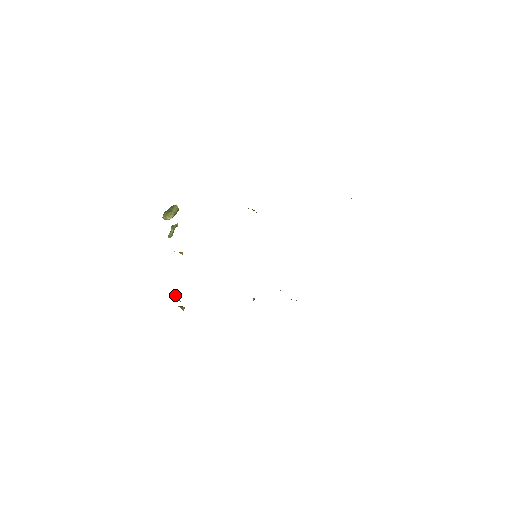
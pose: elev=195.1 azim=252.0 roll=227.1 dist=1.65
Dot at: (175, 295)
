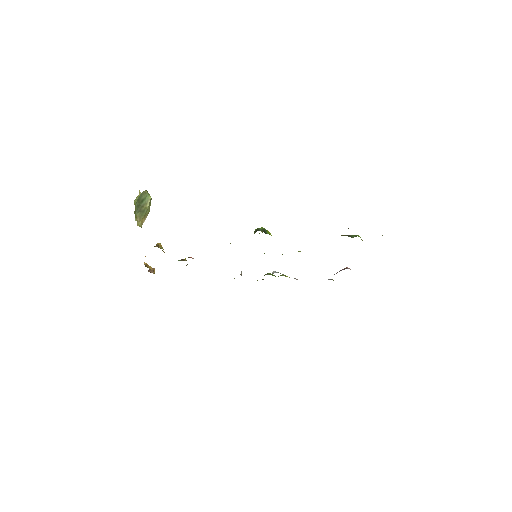
Dot at: occluded
